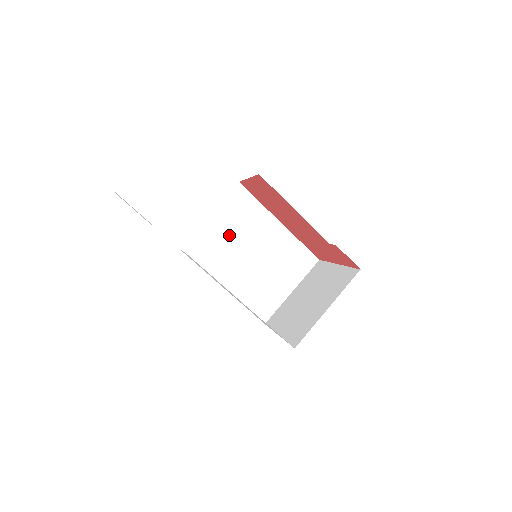
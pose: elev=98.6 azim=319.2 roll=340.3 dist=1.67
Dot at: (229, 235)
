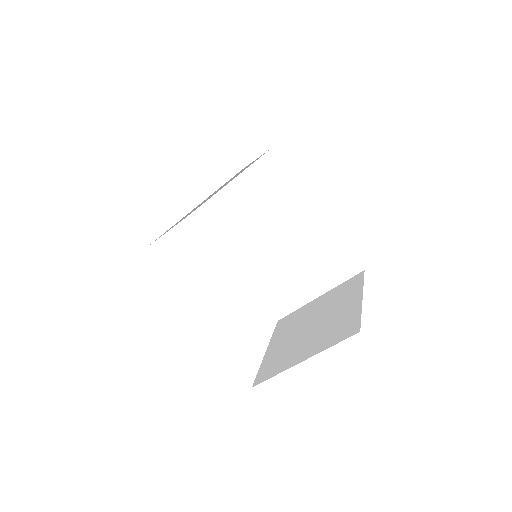
Dot at: (250, 212)
